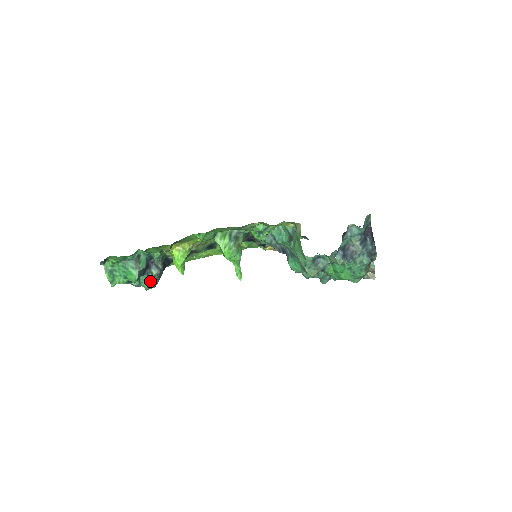
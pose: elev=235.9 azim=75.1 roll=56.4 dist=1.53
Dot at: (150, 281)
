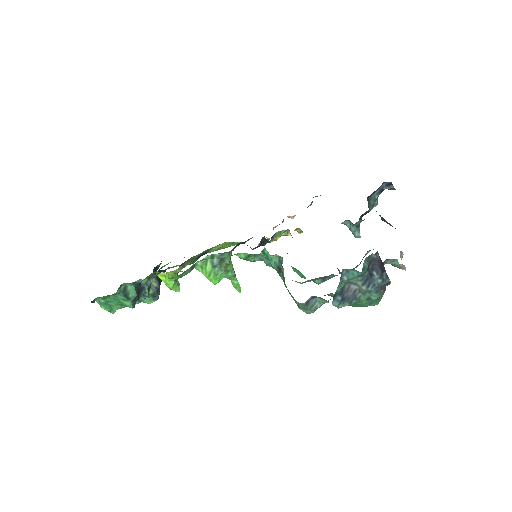
Dot at: (149, 299)
